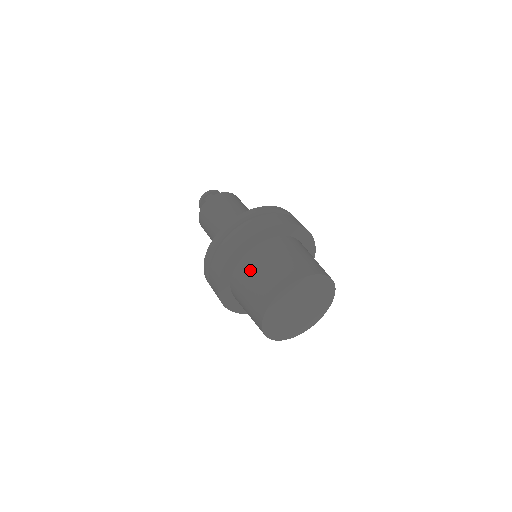
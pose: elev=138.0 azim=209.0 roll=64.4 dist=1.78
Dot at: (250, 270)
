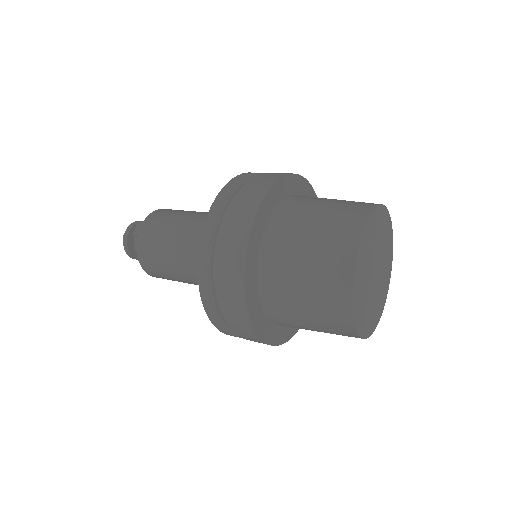
Dot at: (284, 259)
